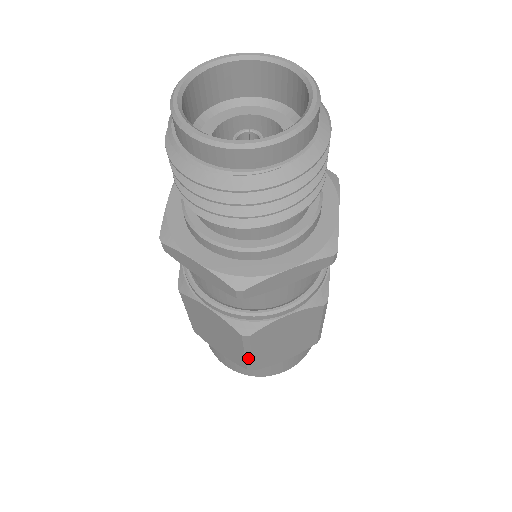
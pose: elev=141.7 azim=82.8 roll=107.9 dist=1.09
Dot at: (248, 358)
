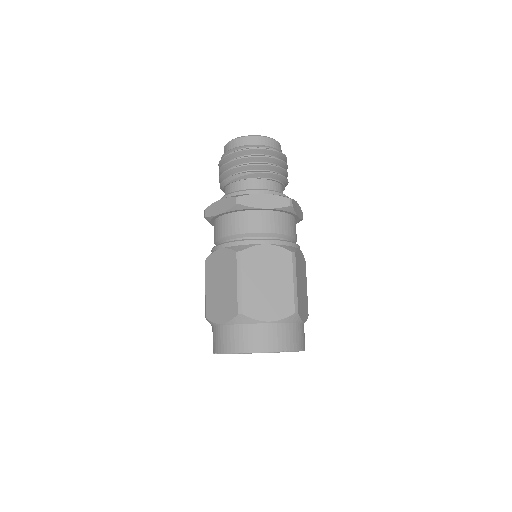
Dot at: (239, 290)
